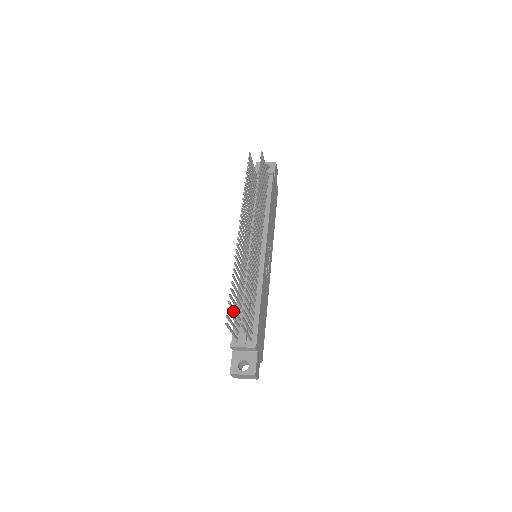
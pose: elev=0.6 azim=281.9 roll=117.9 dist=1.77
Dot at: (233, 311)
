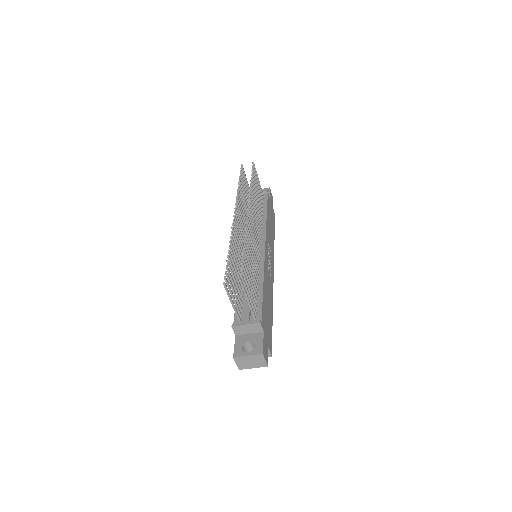
Dot at: (232, 284)
